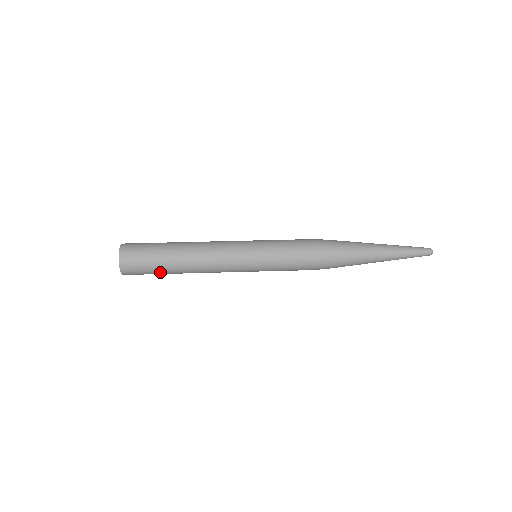
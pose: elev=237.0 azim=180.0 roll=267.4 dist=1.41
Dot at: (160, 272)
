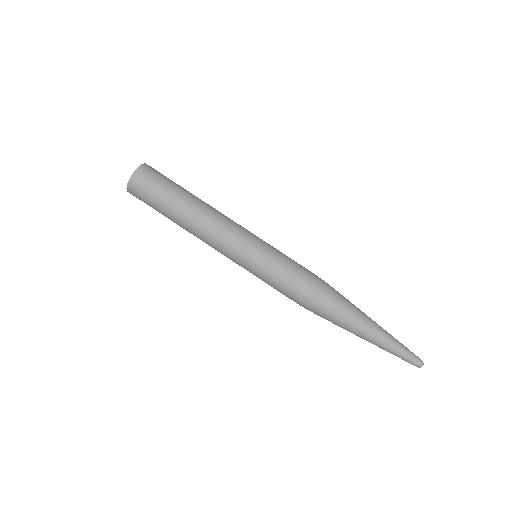
Dot at: (162, 206)
